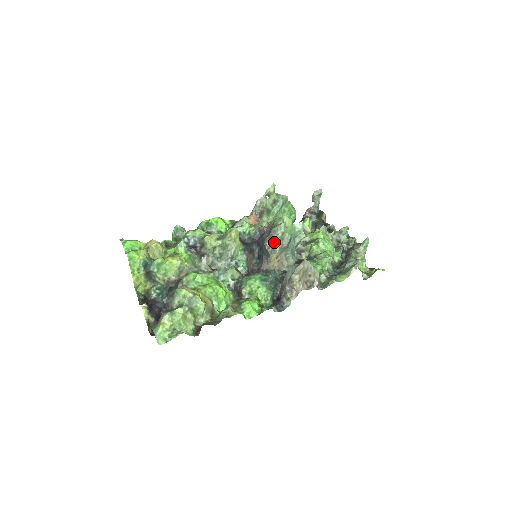
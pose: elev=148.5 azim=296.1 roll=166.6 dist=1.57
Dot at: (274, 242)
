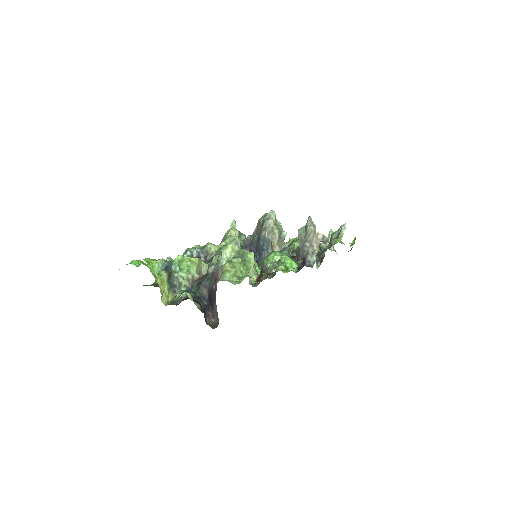
Dot at: (271, 228)
